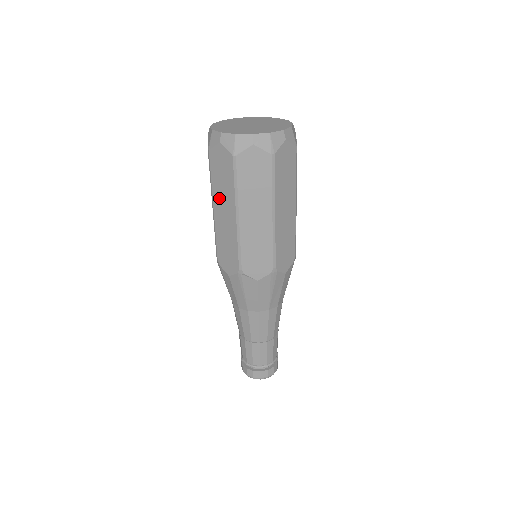
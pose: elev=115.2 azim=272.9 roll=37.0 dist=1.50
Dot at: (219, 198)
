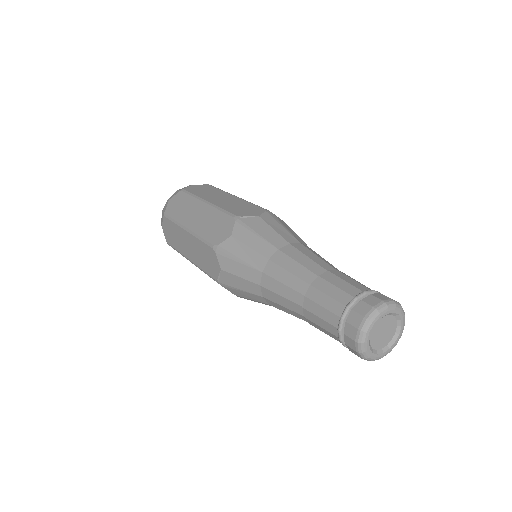
Dot at: (186, 217)
